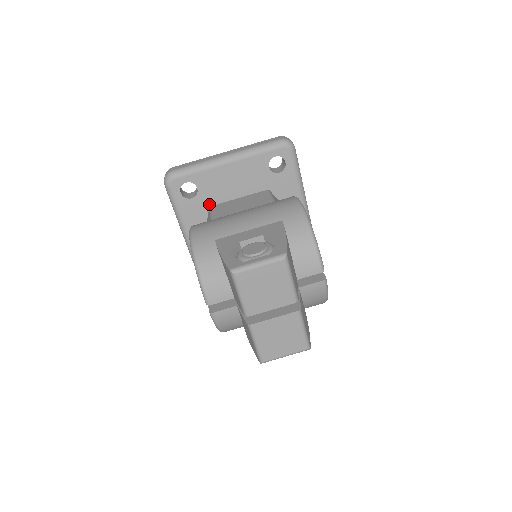
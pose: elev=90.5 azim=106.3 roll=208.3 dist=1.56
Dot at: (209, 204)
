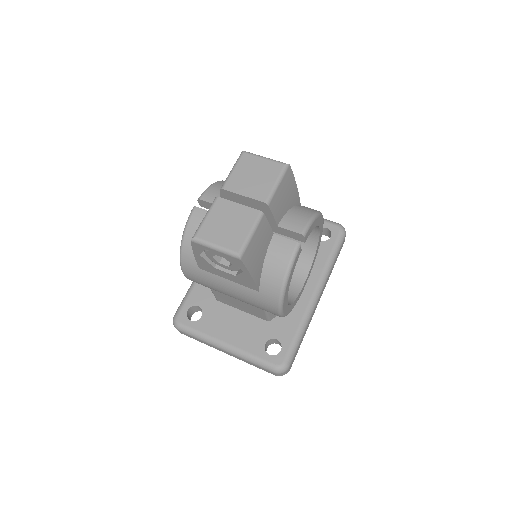
Dot at: occluded
